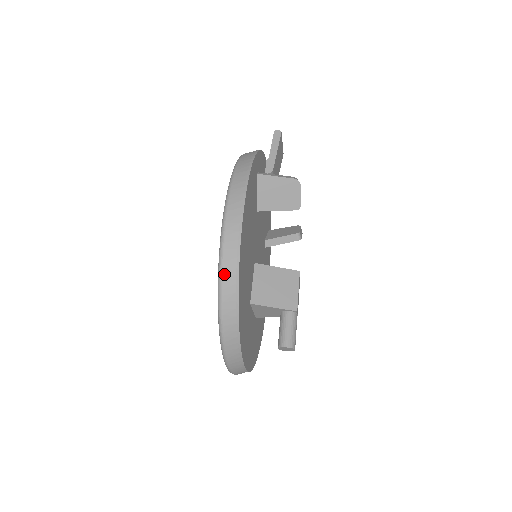
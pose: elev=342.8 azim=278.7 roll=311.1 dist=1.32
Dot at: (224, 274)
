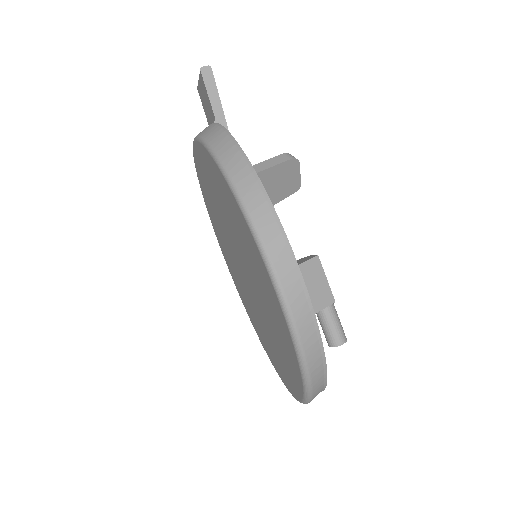
Dot at: (307, 355)
